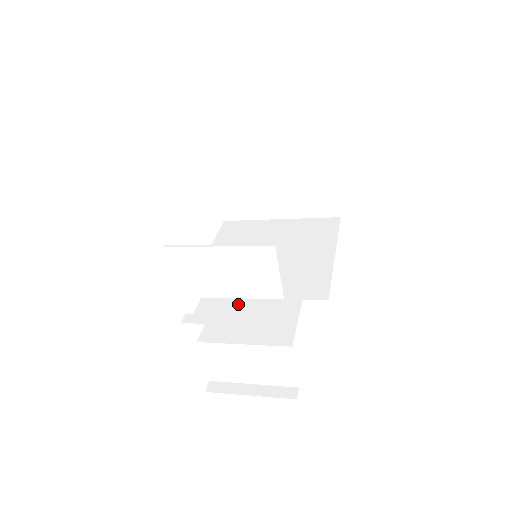
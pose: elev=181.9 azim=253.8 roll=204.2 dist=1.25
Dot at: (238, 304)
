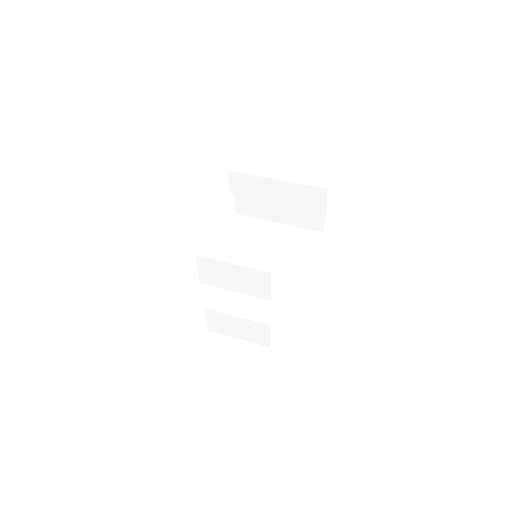
Dot at: occluded
